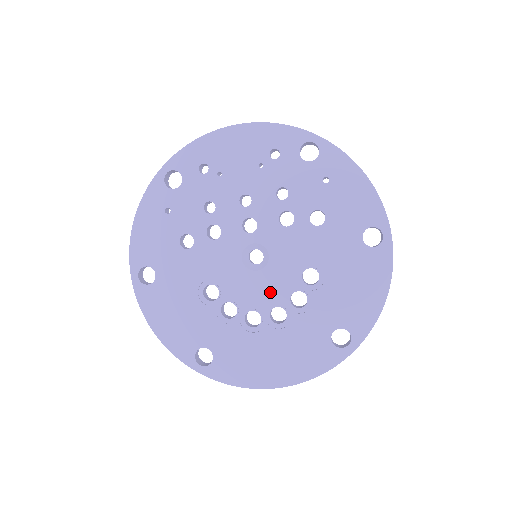
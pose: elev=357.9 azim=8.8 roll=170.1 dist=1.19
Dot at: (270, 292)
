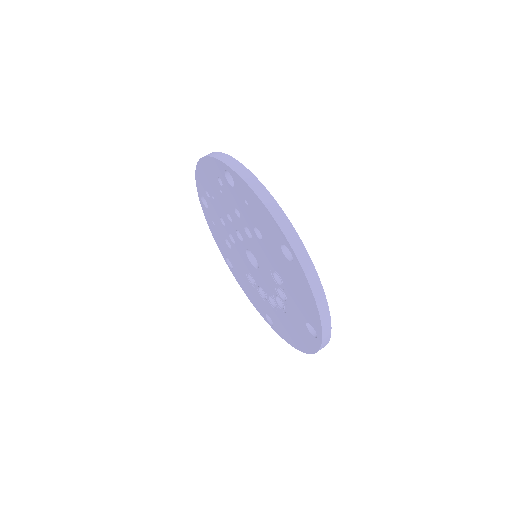
Dot at: (269, 285)
